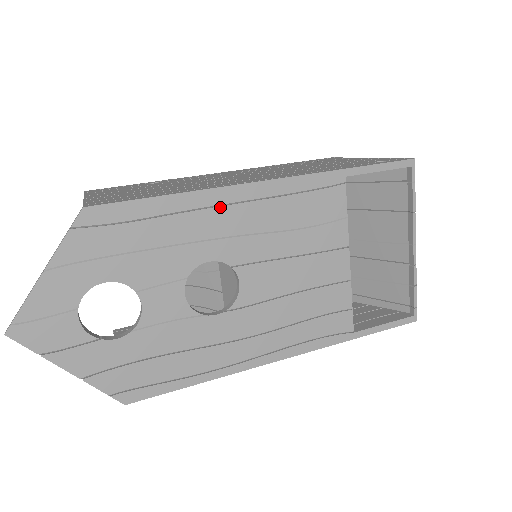
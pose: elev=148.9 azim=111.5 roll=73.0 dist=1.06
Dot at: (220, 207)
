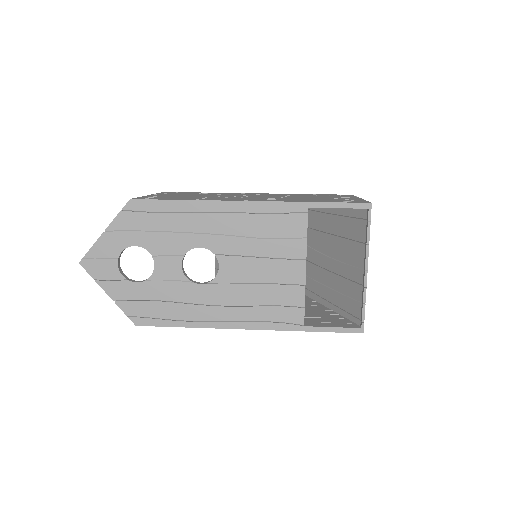
Dot at: (212, 213)
